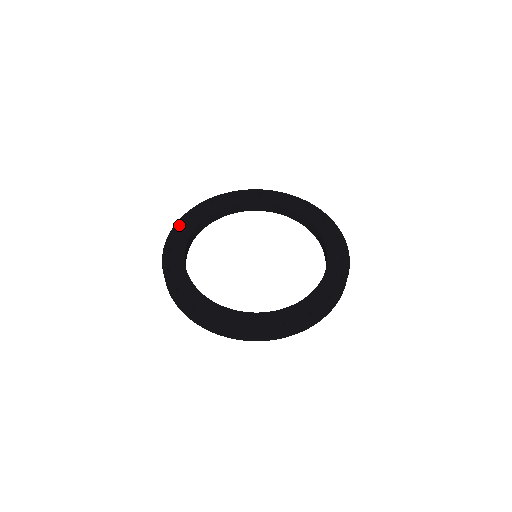
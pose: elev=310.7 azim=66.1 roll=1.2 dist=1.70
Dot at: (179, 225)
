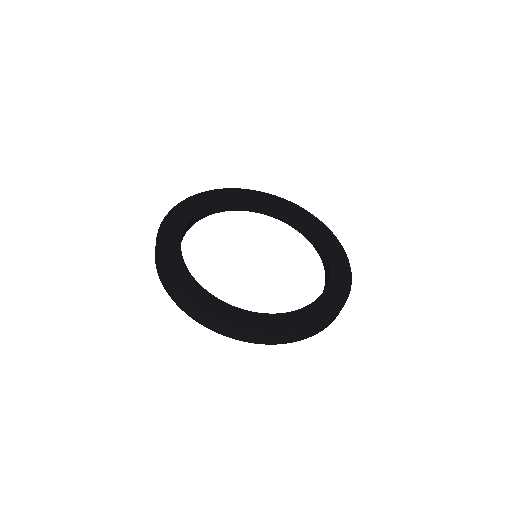
Dot at: (171, 216)
